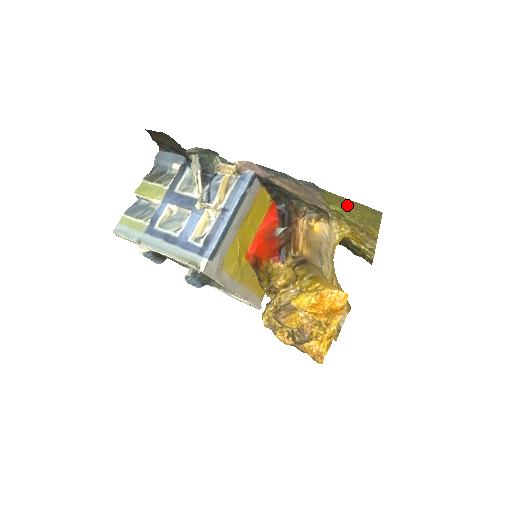
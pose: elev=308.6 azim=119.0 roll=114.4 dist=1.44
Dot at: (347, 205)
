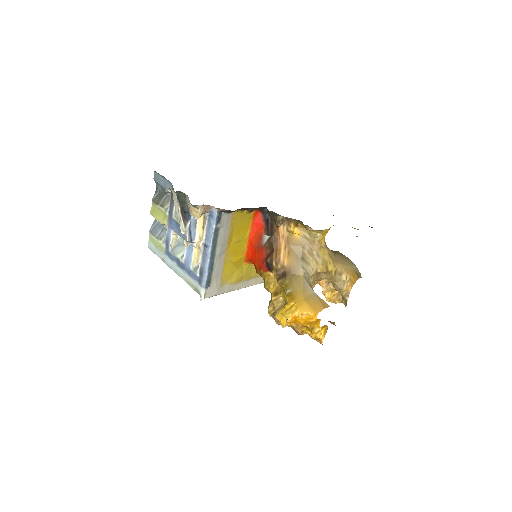
Dot at: occluded
